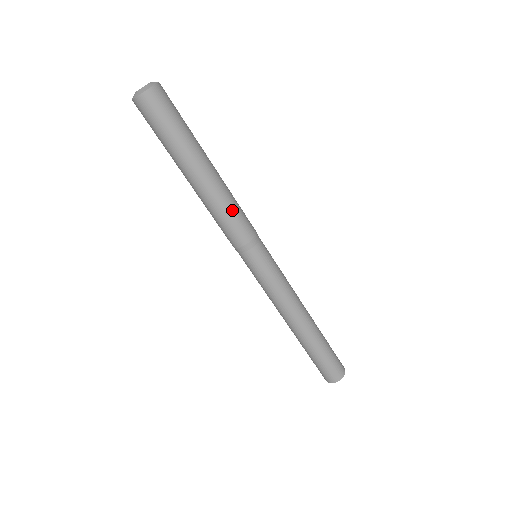
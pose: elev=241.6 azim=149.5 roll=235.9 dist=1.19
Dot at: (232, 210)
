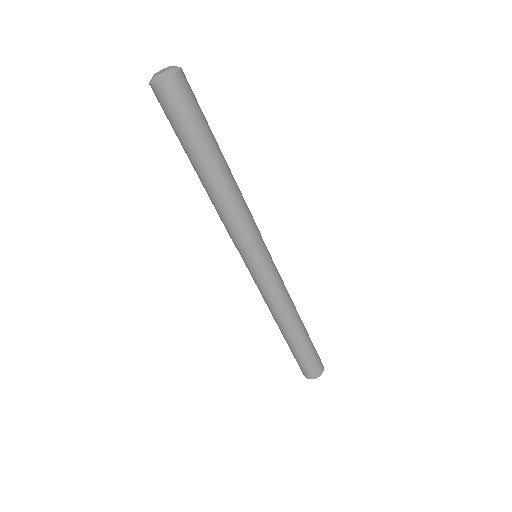
Dot at: (232, 216)
